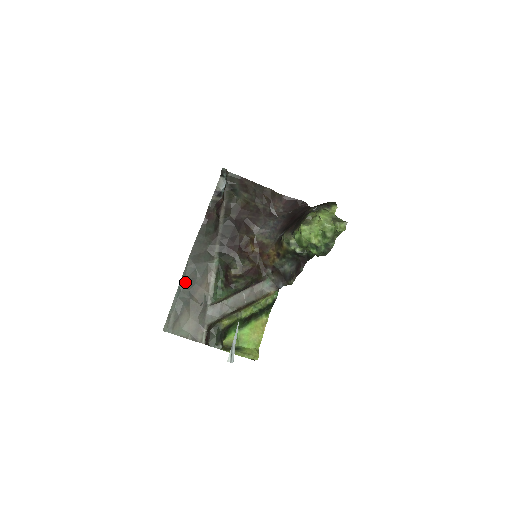
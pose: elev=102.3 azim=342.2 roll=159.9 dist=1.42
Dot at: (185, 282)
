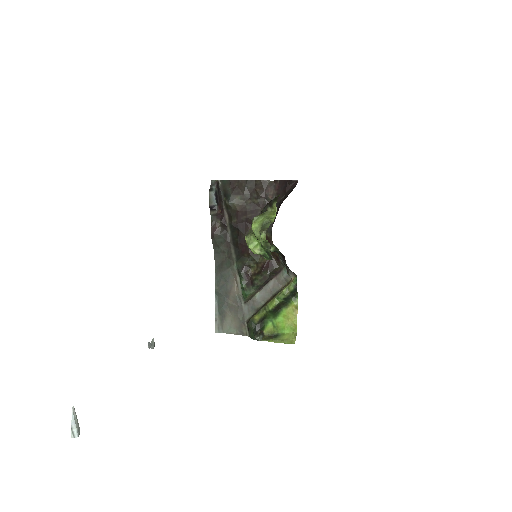
Dot at: (218, 290)
